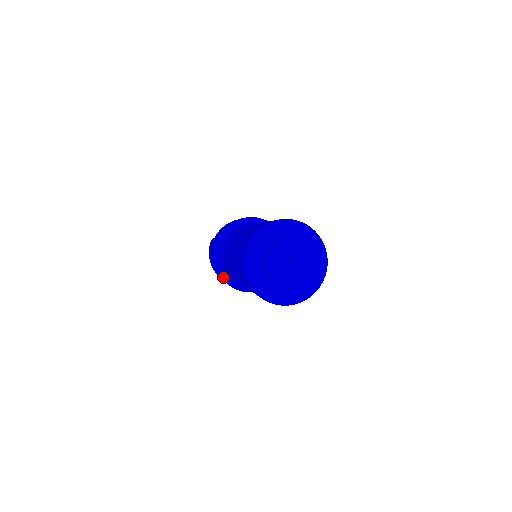
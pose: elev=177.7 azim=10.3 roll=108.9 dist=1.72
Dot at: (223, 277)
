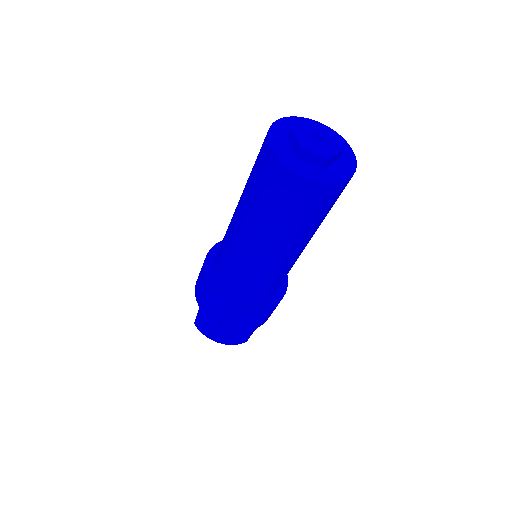
Dot at: (251, 309)
